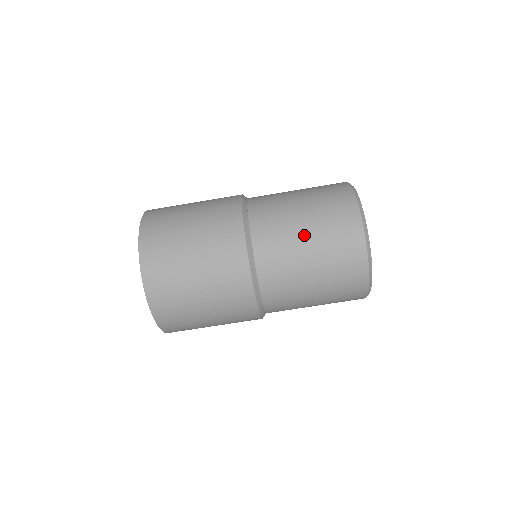
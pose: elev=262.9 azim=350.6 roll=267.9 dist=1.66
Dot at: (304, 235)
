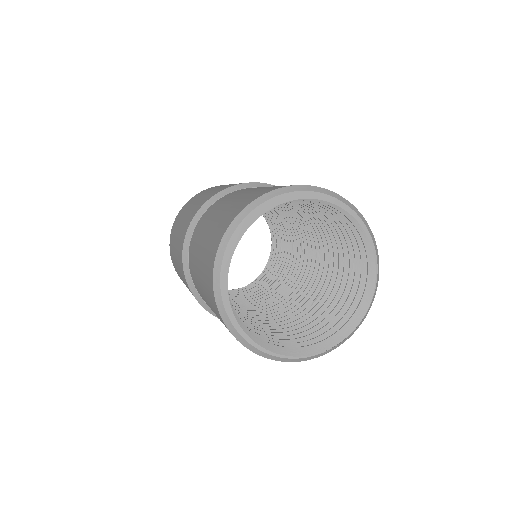
Dot at: occluded
